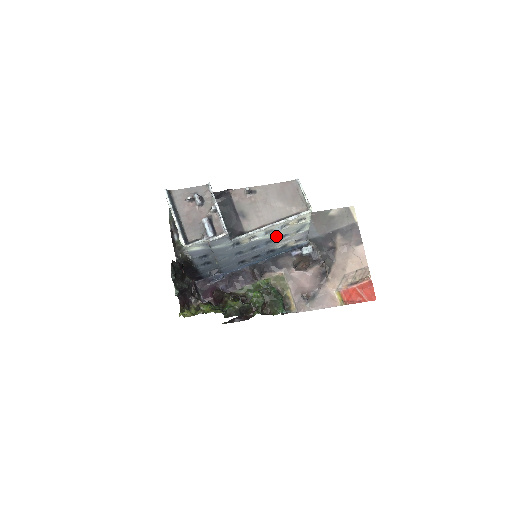
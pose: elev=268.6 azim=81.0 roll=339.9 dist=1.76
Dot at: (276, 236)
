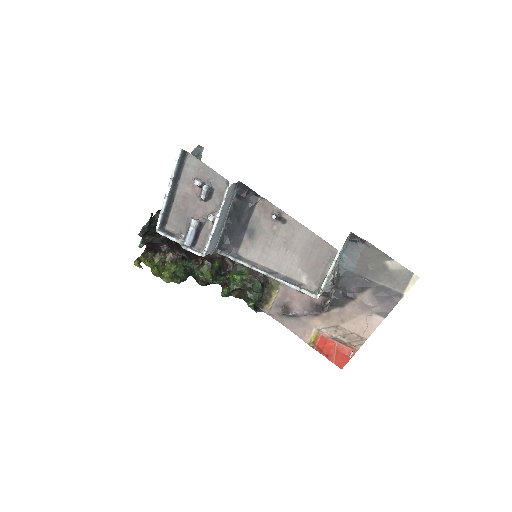
Dot at: occluded
